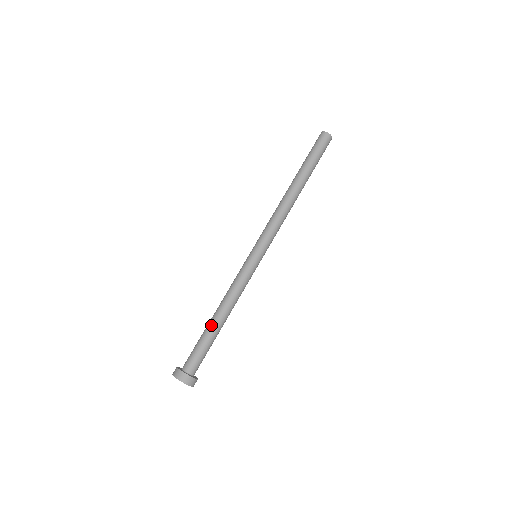
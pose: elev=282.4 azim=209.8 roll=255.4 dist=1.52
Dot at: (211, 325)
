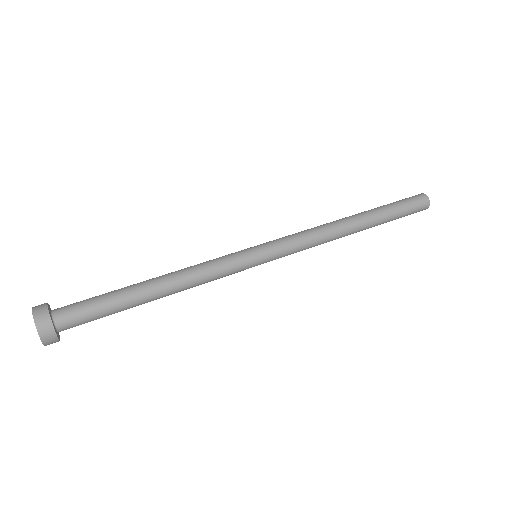
Dot at: occluded
